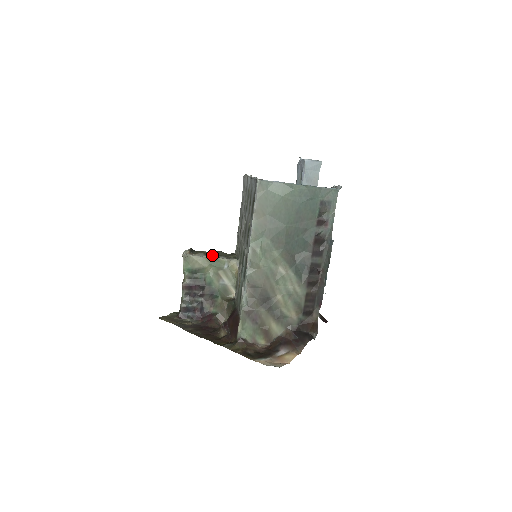
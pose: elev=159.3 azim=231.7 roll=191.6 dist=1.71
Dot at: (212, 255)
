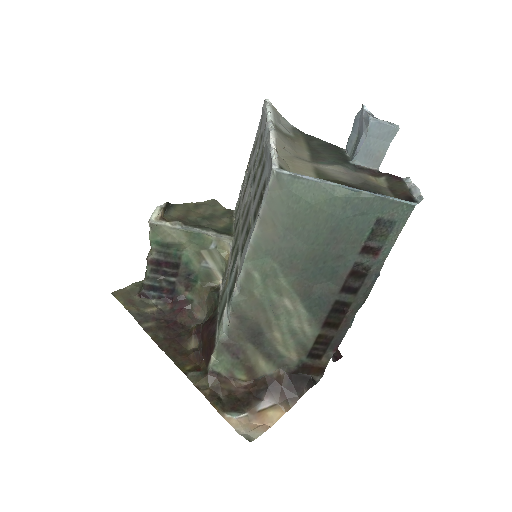
Dot at: occluded
